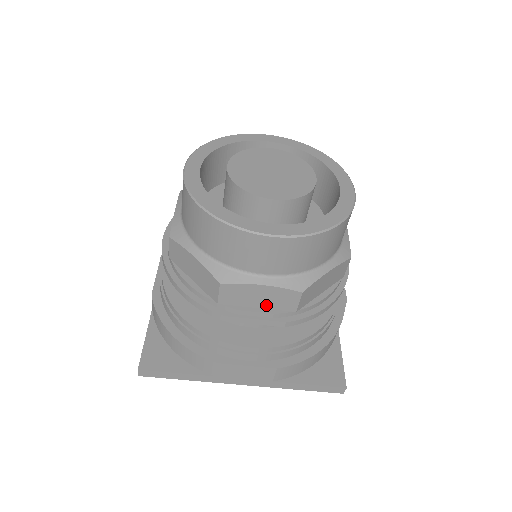
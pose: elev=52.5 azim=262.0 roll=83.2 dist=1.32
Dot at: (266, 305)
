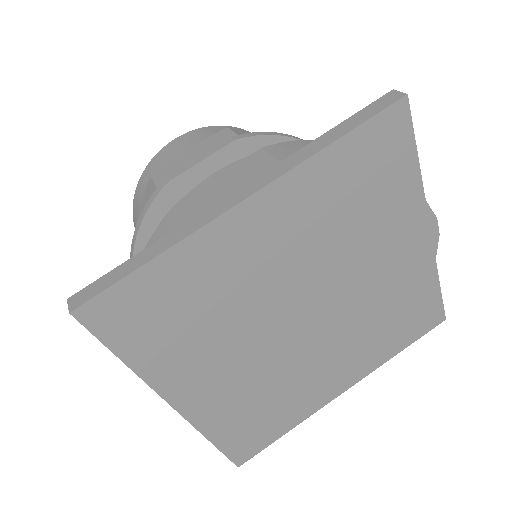
Dot at: occluded
